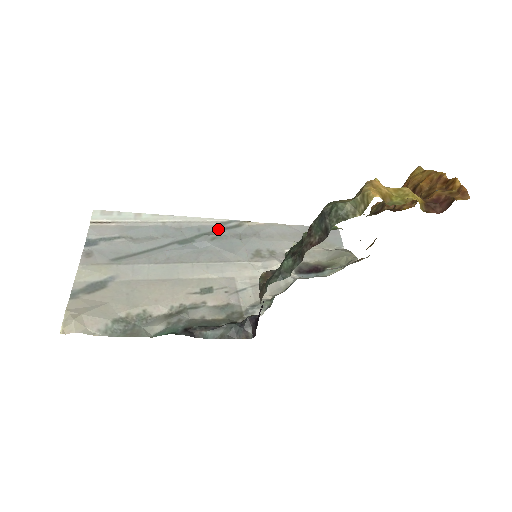
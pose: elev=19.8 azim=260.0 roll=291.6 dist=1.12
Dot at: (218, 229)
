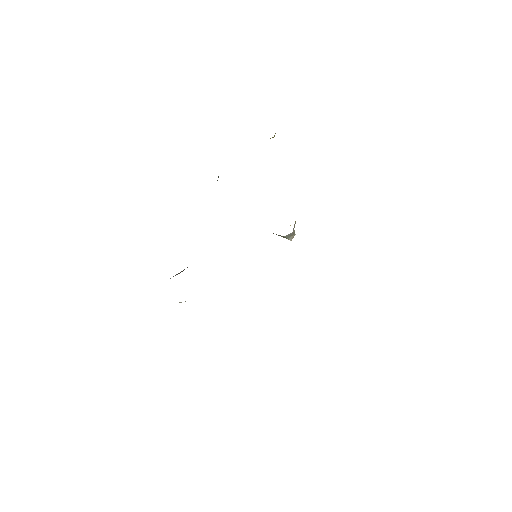
Dot at: occluded
